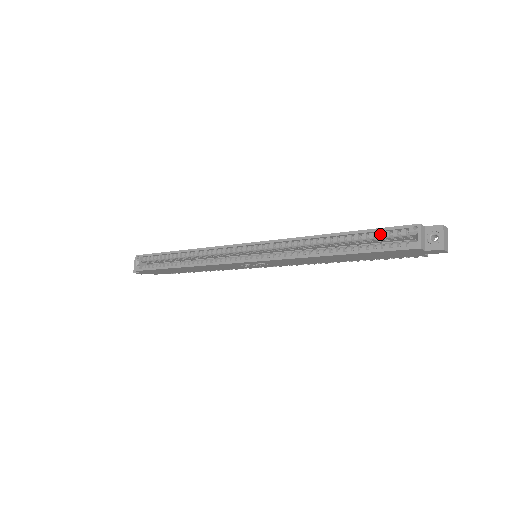
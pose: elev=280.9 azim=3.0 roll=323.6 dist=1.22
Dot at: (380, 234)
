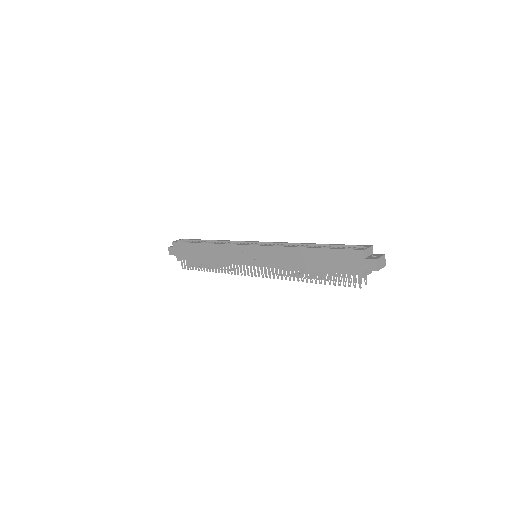
Dot at: (345, 247)
